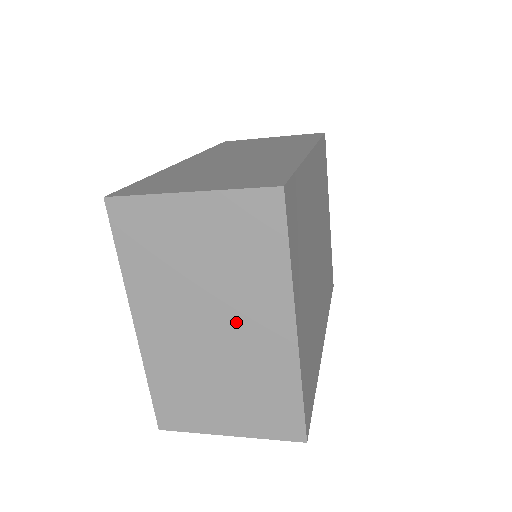
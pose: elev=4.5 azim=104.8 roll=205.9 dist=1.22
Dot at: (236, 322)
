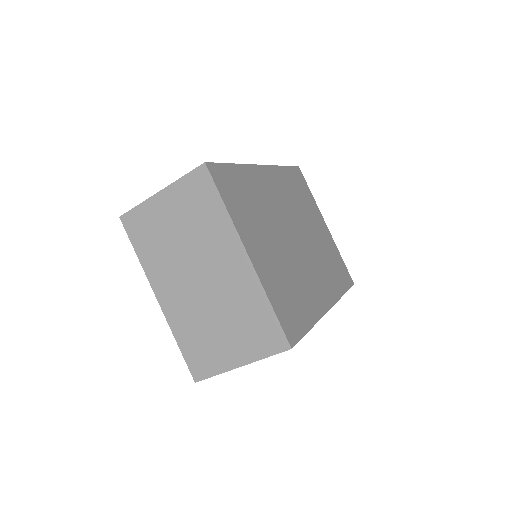
Dot at: (212, 267)
